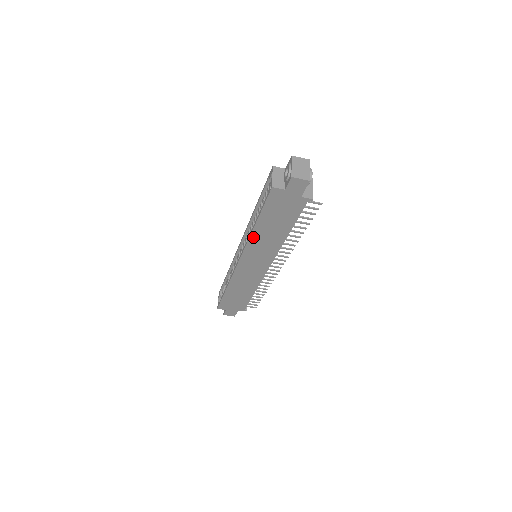
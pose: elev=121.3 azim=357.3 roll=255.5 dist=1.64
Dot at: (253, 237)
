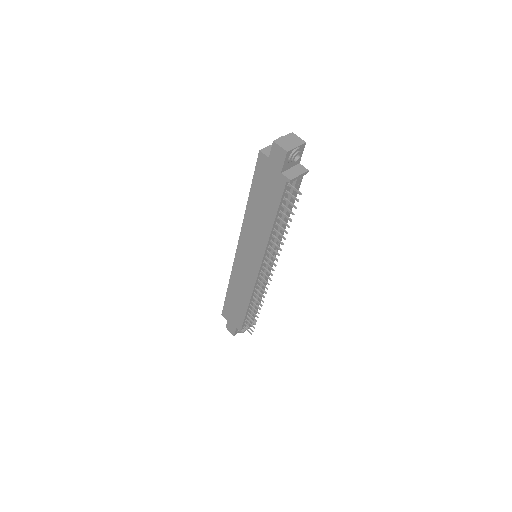
Dot at: (247, 218)
